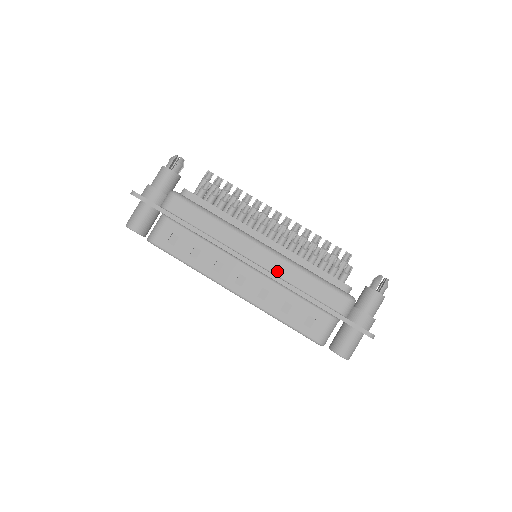
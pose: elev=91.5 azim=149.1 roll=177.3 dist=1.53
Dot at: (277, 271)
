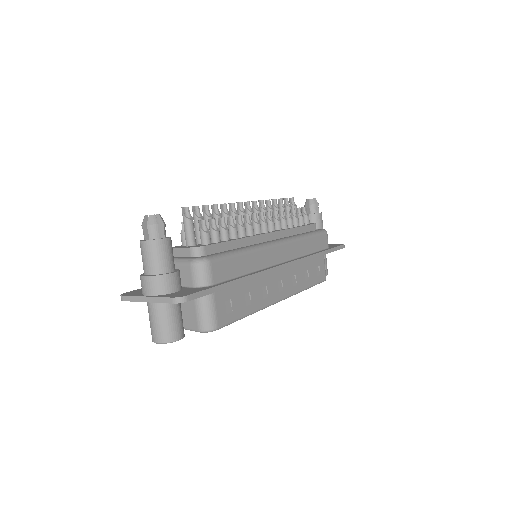
Dot at: (296, 254)
